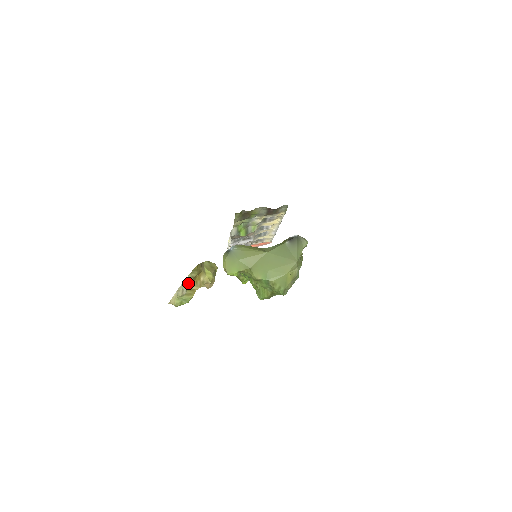
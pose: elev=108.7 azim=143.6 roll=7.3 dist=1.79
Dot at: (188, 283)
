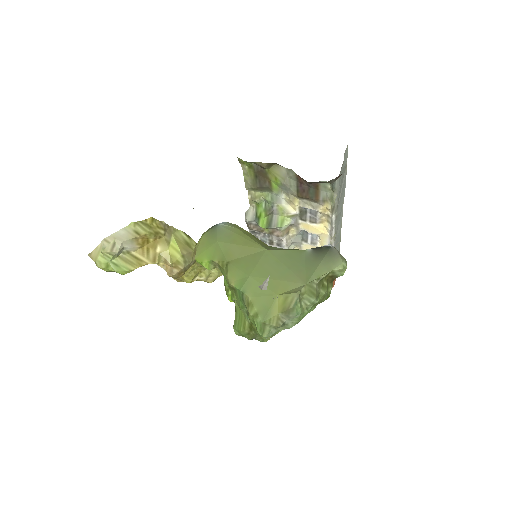
Dot at: (127, 239)
